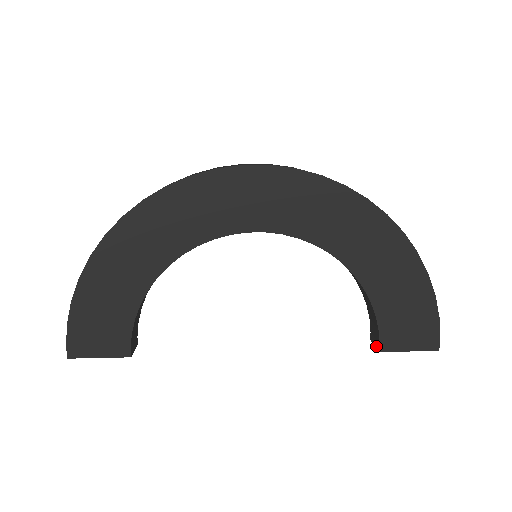
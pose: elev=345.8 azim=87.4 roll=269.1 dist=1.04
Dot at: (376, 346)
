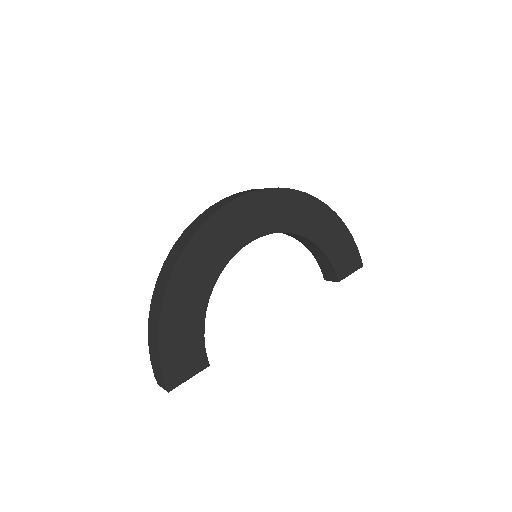
Dot at: (333, 281)
